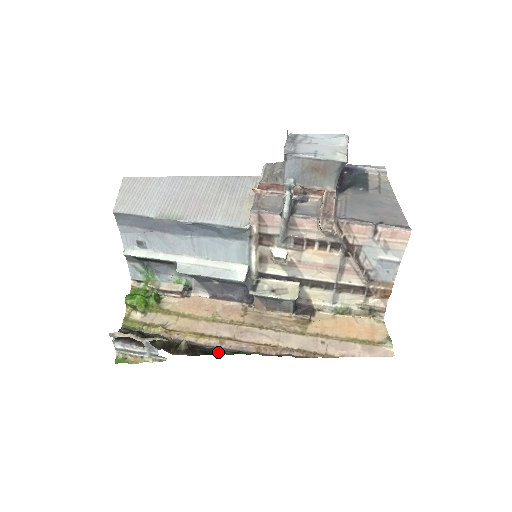
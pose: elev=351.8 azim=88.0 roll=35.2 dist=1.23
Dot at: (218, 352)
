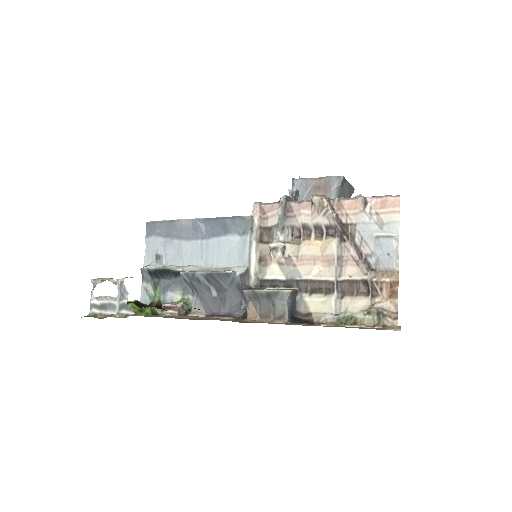
Dot at: occluded
